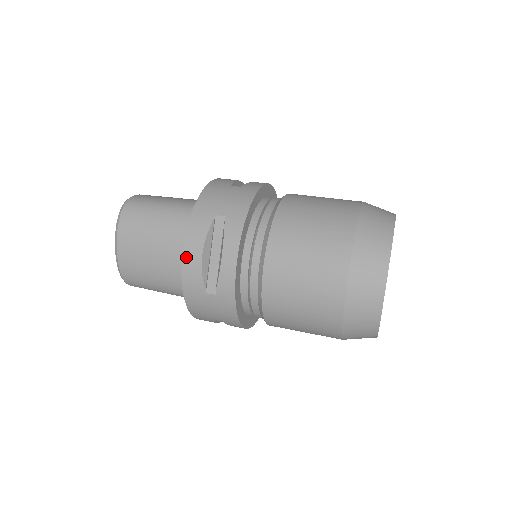
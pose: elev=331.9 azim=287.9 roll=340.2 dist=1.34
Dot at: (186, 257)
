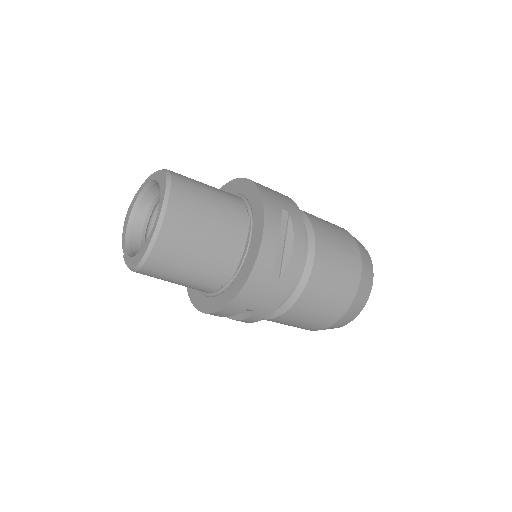
Dot at: (265, 240)
